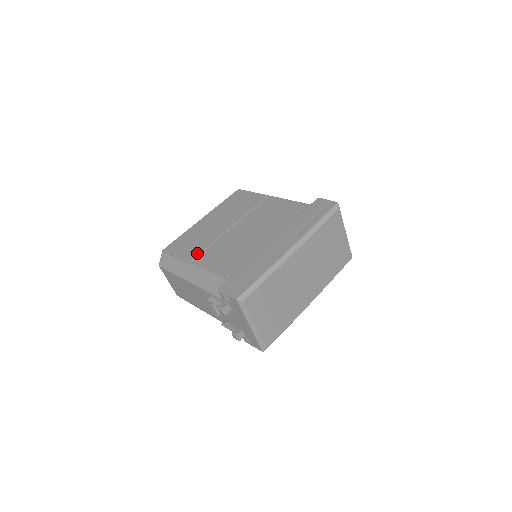
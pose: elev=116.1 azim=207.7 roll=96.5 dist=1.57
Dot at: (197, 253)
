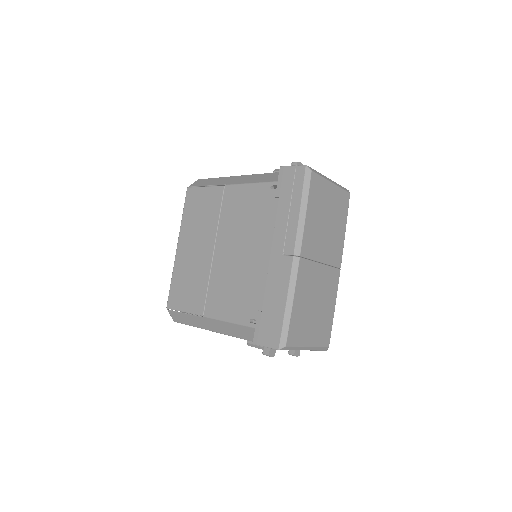
Dot at: (202, 300)
